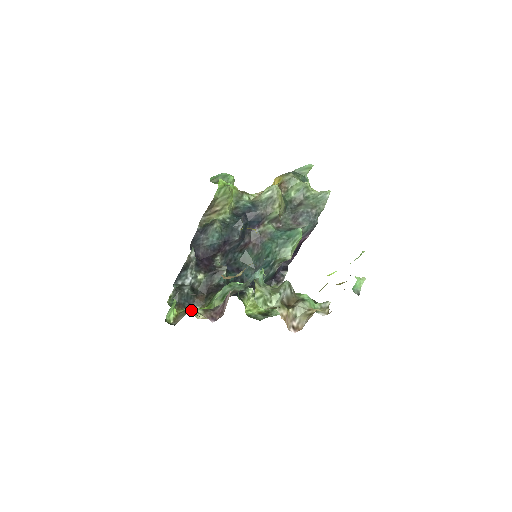
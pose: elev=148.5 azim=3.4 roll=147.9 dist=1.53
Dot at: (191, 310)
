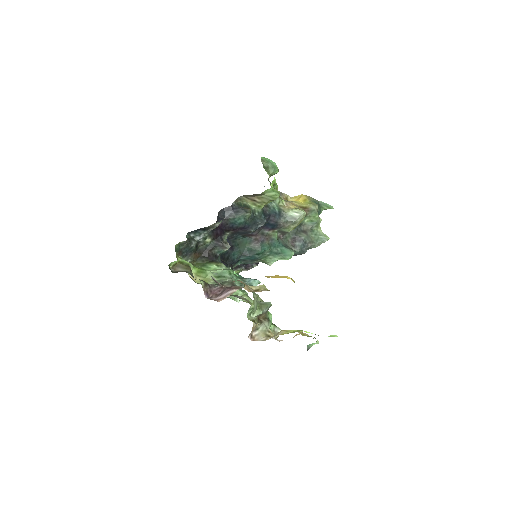
Dot at: (191, 270)
